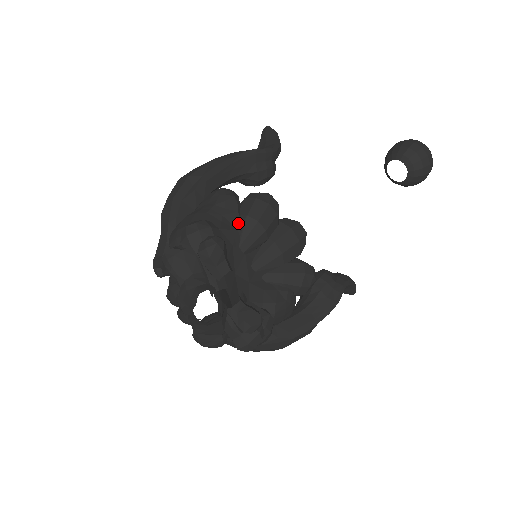
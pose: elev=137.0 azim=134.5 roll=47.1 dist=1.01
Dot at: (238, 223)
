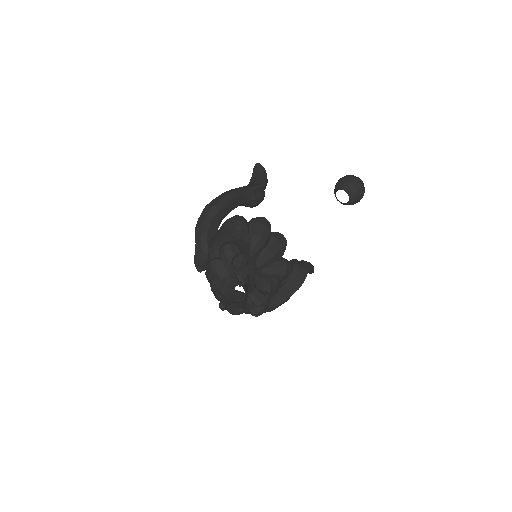
Dot at: (249, 239)
